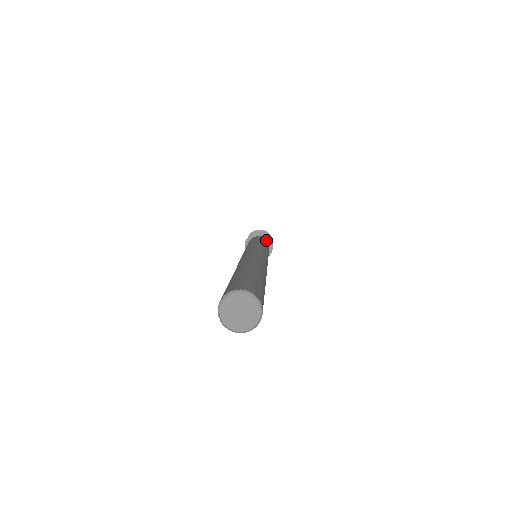
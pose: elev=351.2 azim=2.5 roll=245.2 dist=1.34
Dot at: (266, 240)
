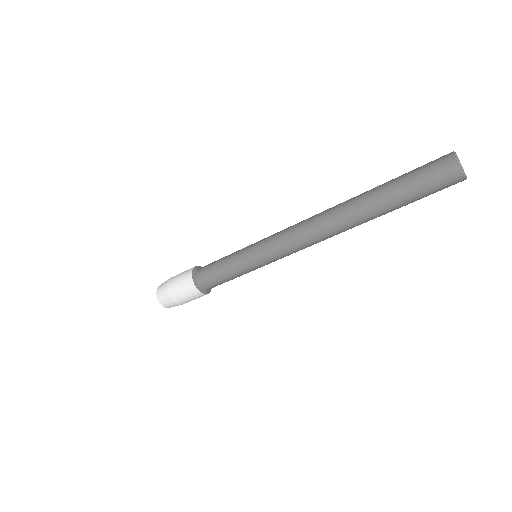
Dot at: occluded
